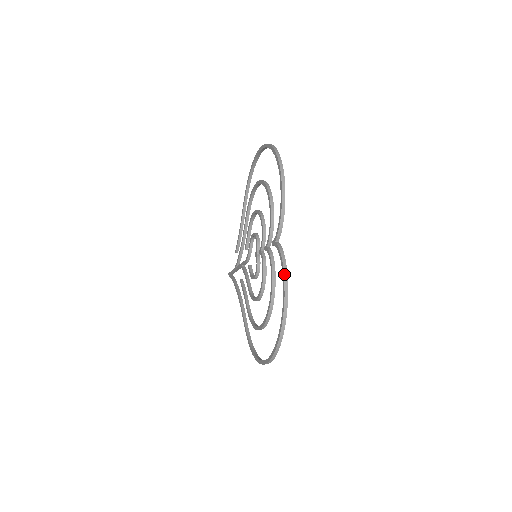
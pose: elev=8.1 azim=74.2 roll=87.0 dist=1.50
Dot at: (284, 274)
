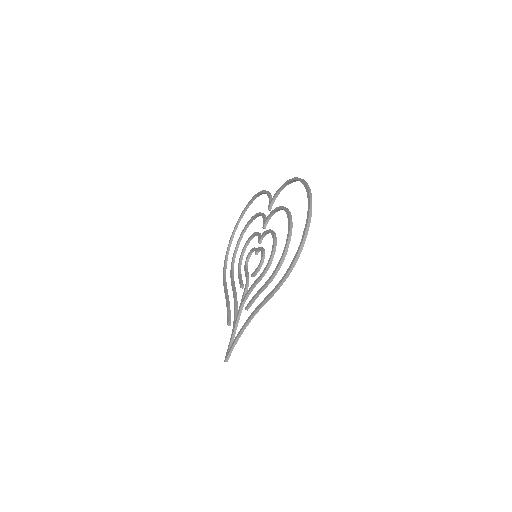
Dot at: (287, 180)
